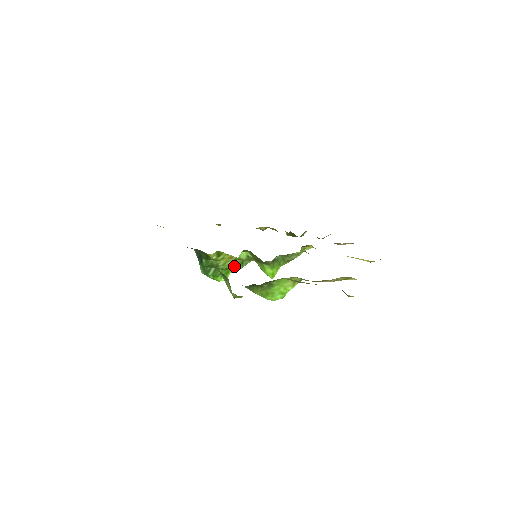
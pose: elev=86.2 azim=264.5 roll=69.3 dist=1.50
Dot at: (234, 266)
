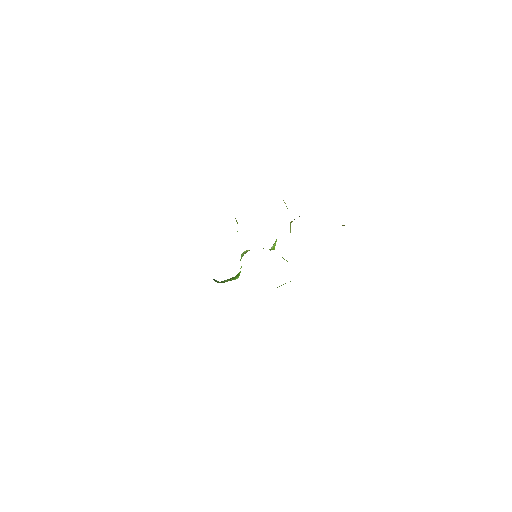
Dot at: occluded
